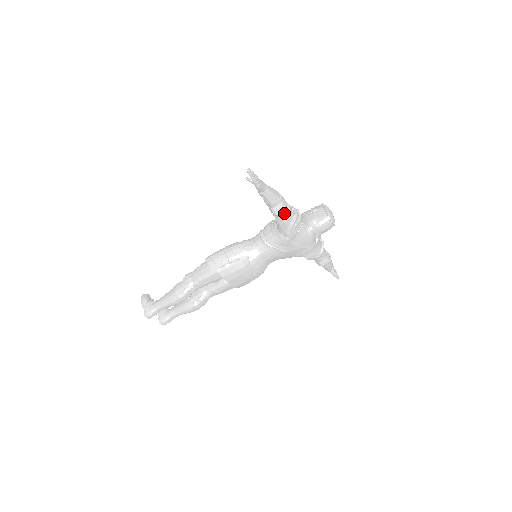
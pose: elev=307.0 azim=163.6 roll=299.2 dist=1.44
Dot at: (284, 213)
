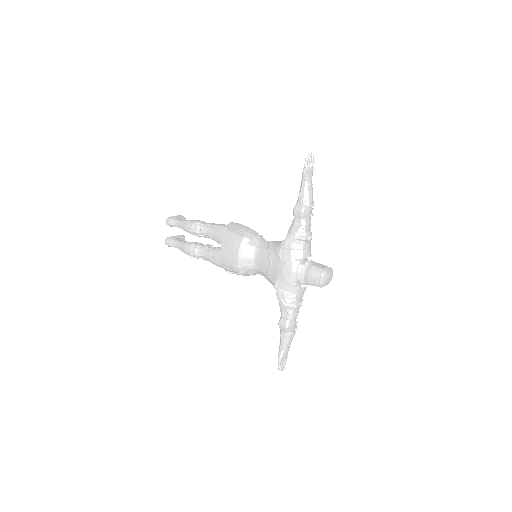
Dot at: (299, 217)
